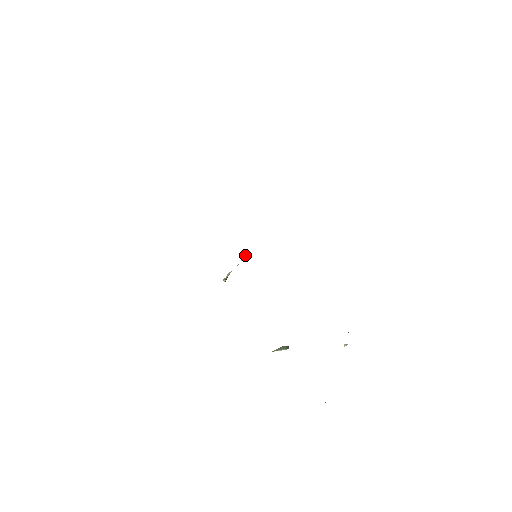
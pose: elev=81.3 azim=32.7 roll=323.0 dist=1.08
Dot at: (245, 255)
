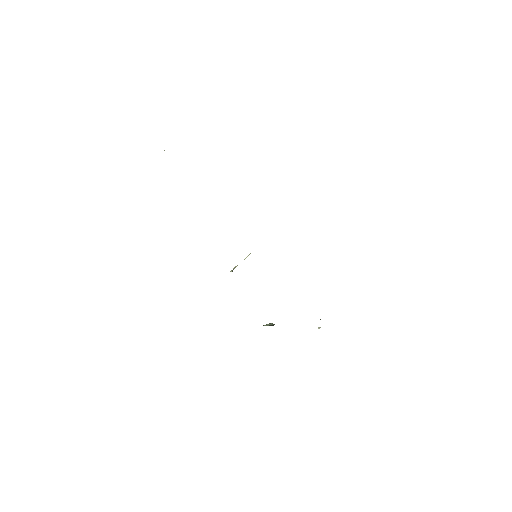
Dot at: (249, 254)
